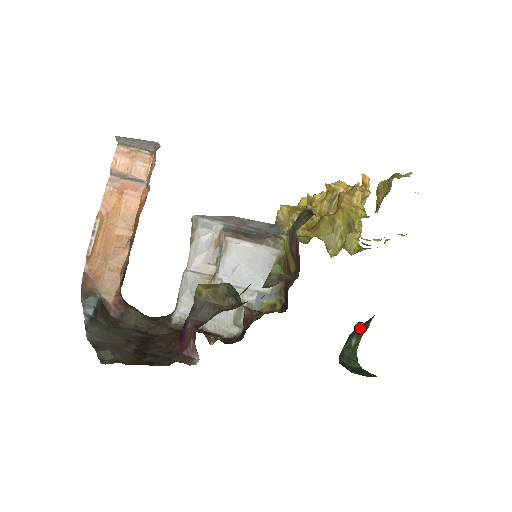
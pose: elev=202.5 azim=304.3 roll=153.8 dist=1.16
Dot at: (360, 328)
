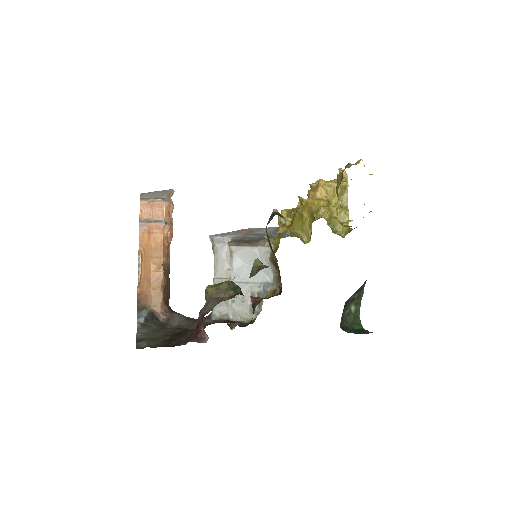
Dot at: (355, 296)
